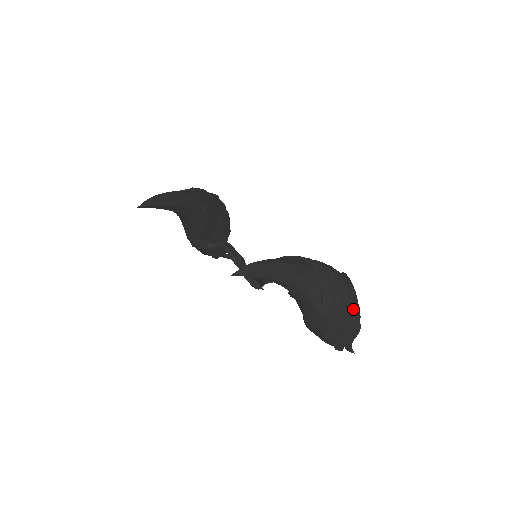
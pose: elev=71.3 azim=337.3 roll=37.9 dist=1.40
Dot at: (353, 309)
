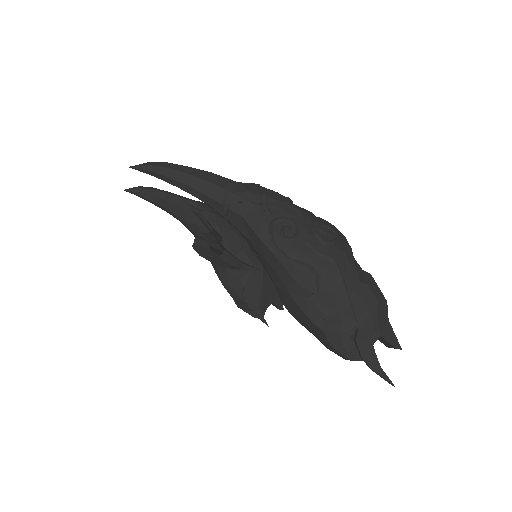
Dot at: (333, 256)
